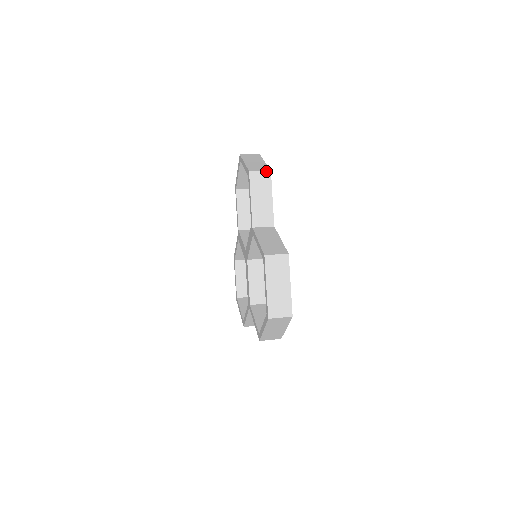
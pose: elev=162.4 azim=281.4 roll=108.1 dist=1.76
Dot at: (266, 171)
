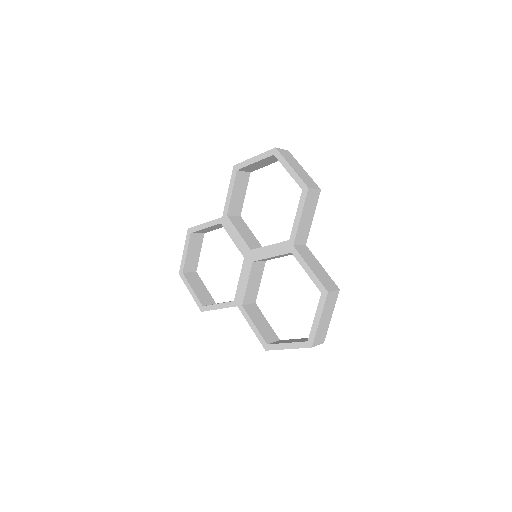
Dot at: (318, 190)
